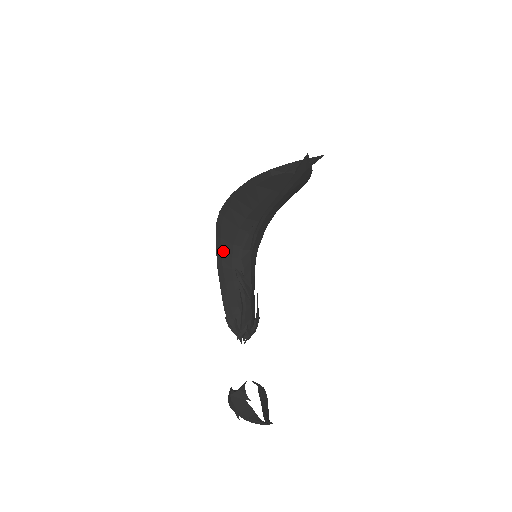
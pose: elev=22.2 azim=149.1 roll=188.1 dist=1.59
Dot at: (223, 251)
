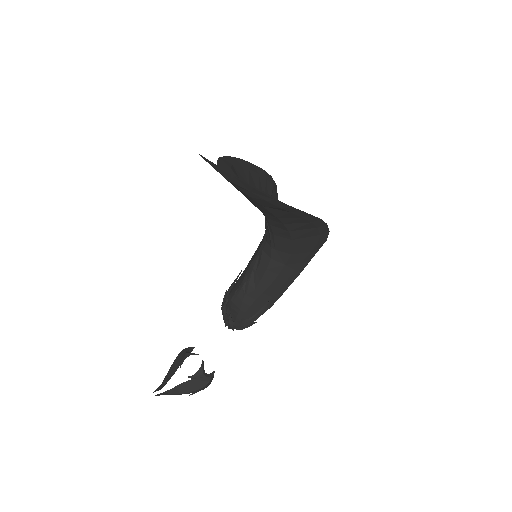
Dot at: occluded
